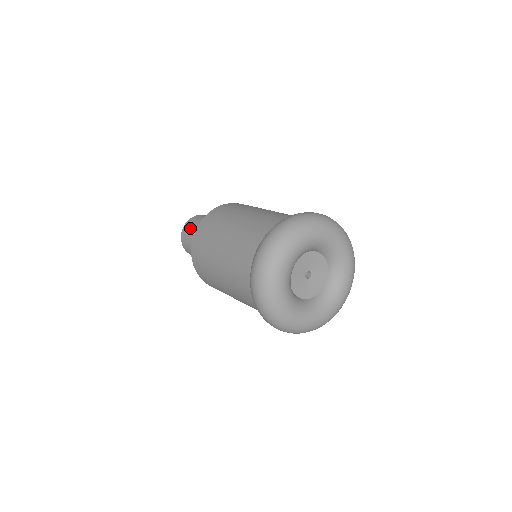
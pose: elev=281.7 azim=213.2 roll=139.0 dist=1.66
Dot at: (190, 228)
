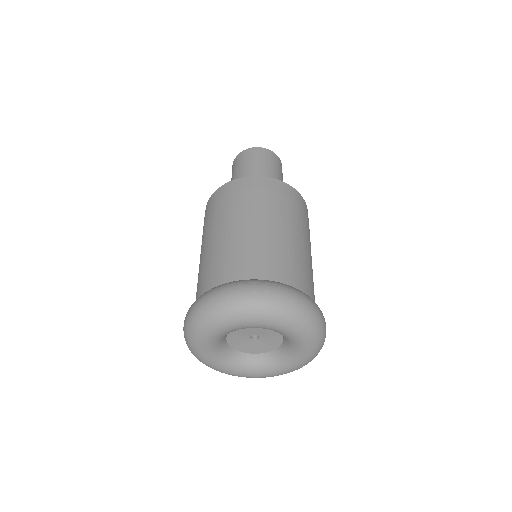
Dot at: (255, 157)
